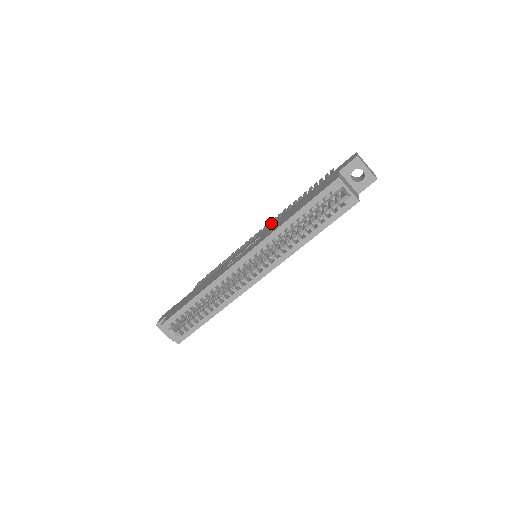
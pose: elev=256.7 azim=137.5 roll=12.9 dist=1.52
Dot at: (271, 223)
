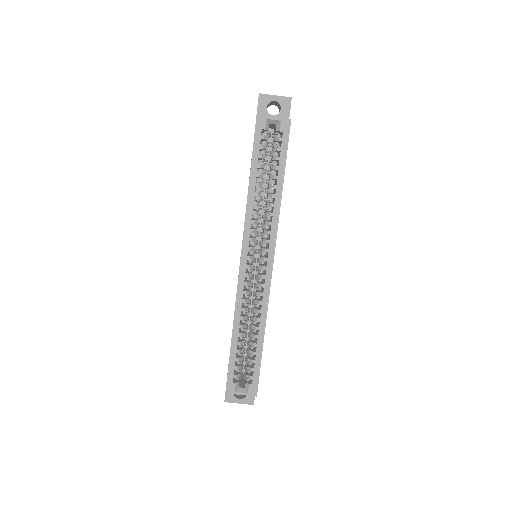
Dot at: occluded
